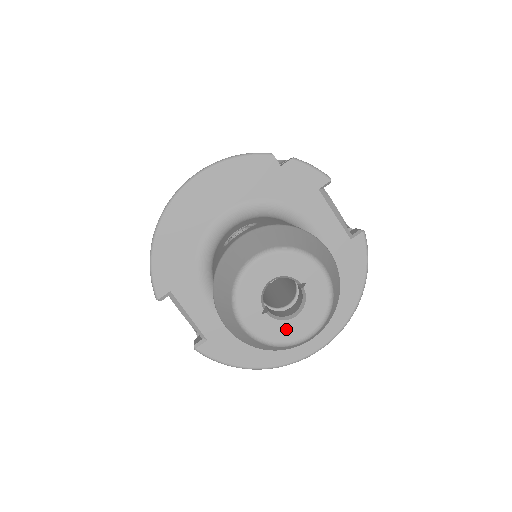
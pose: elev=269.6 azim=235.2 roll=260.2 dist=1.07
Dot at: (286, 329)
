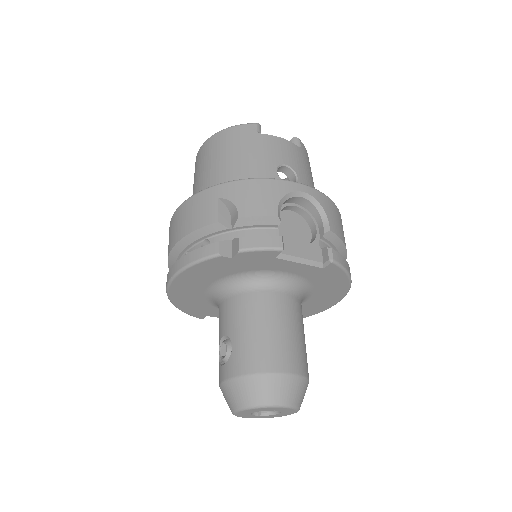
Dot at: (276, 416)
